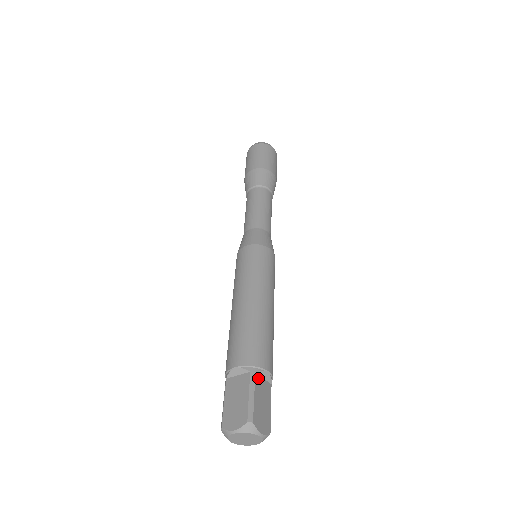
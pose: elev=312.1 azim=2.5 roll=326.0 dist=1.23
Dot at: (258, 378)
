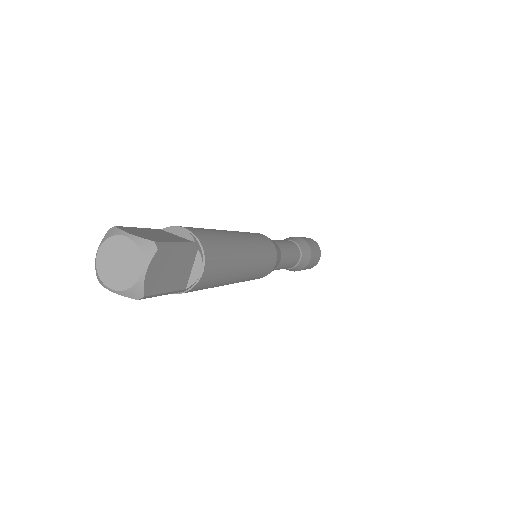
Dot at: (193, 256)
